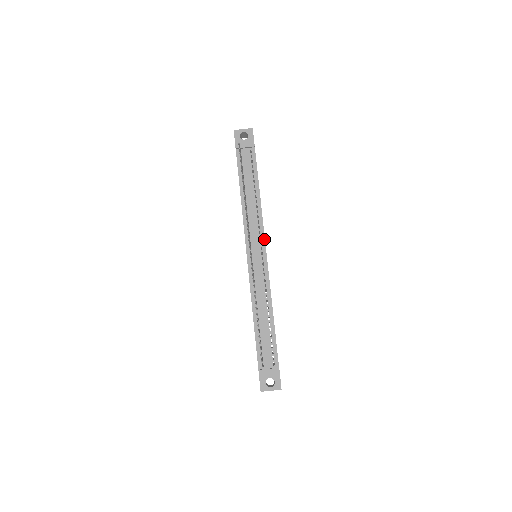
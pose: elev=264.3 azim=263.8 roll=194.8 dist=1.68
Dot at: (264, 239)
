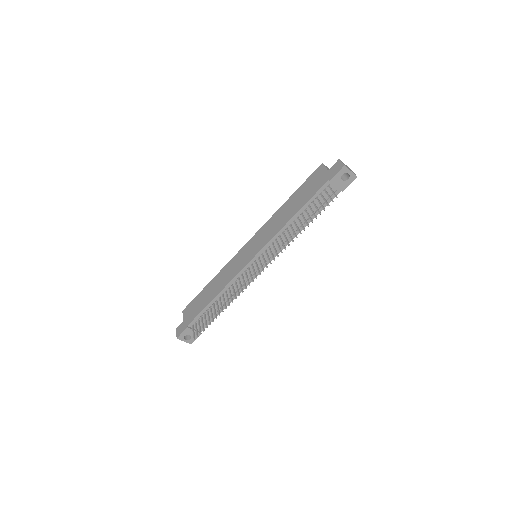
Dot at: occluded
